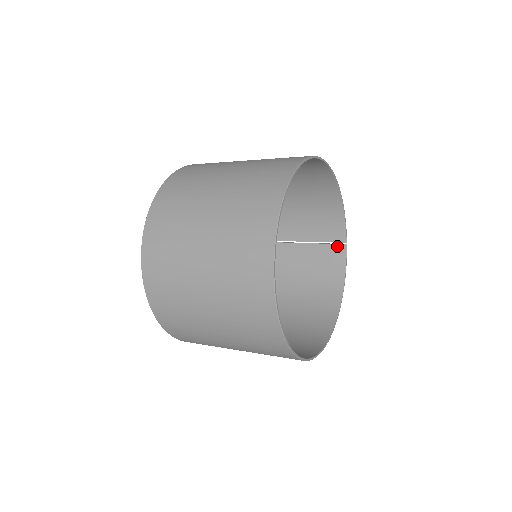
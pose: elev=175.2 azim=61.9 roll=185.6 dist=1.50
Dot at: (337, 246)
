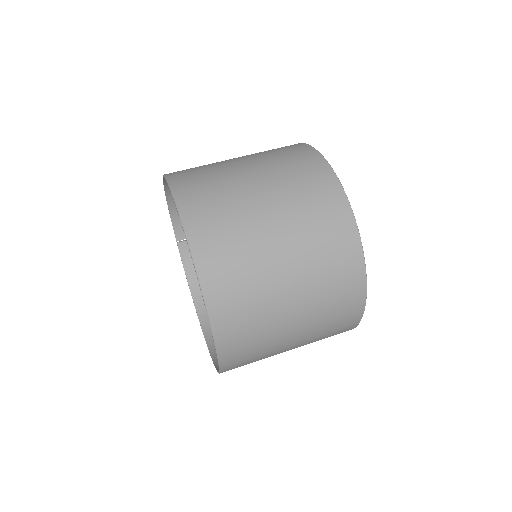
Dot at: occluded
